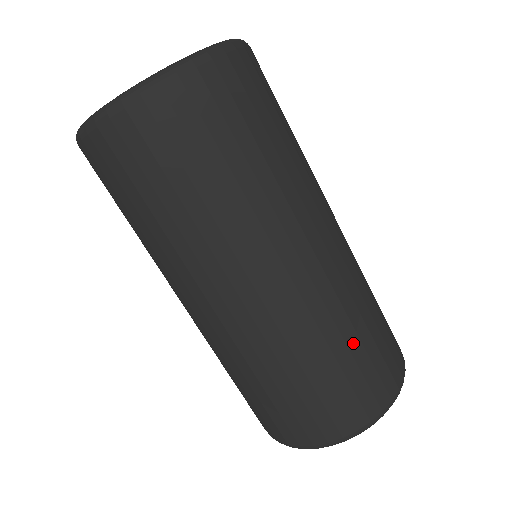
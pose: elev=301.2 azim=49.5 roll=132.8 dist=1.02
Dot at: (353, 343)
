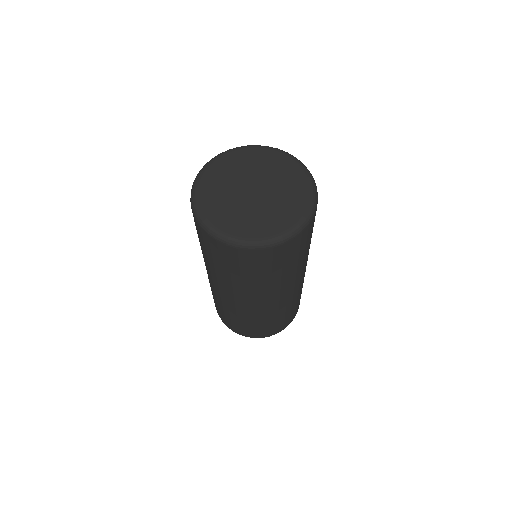
Dot at: (266, 323)
